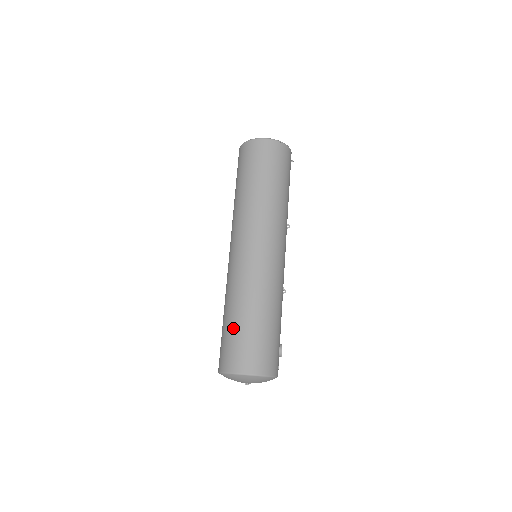
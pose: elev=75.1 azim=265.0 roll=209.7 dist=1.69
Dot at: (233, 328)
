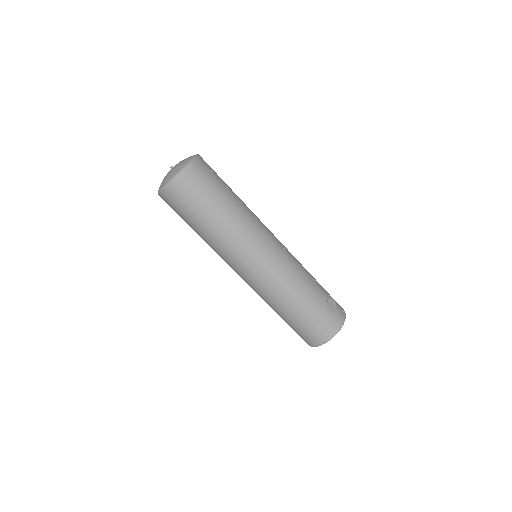
Dot at: occluded
